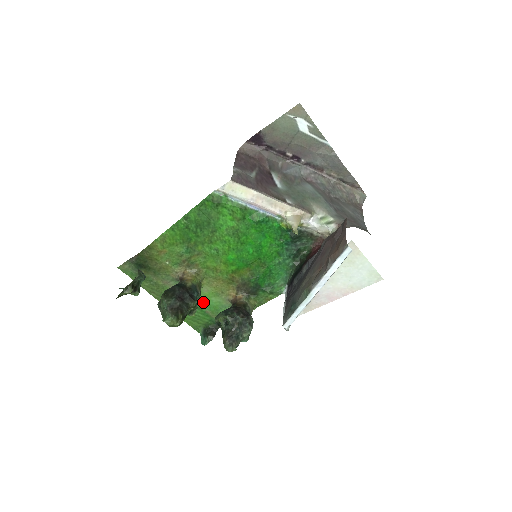
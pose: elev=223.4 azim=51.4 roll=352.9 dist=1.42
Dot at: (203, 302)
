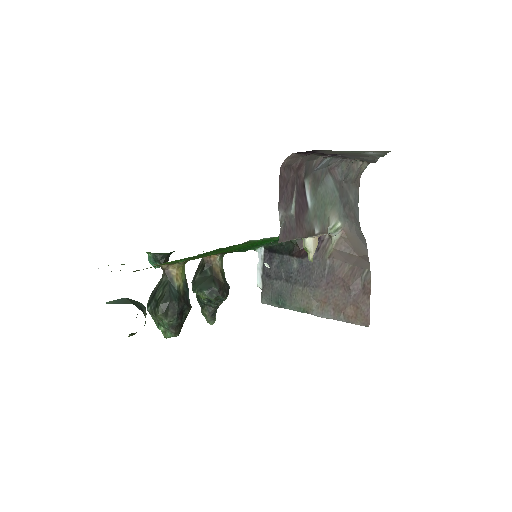
Dot at: occluded
